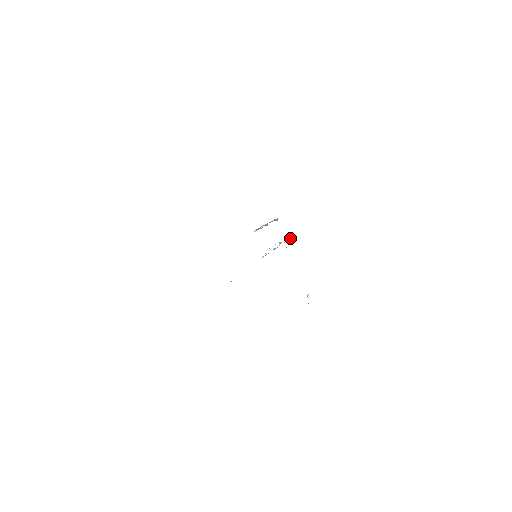
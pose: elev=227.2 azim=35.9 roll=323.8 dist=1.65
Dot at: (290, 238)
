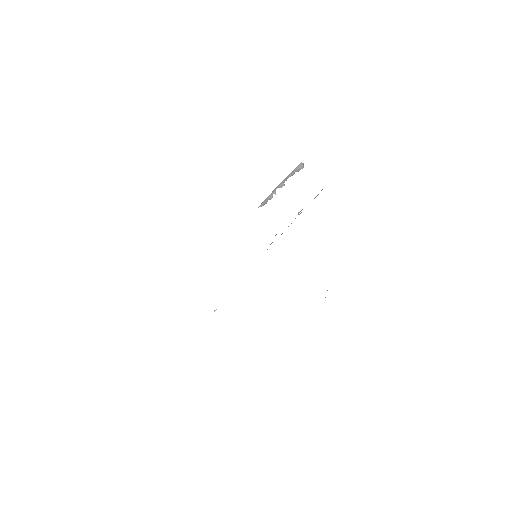
Dot at: occluded
